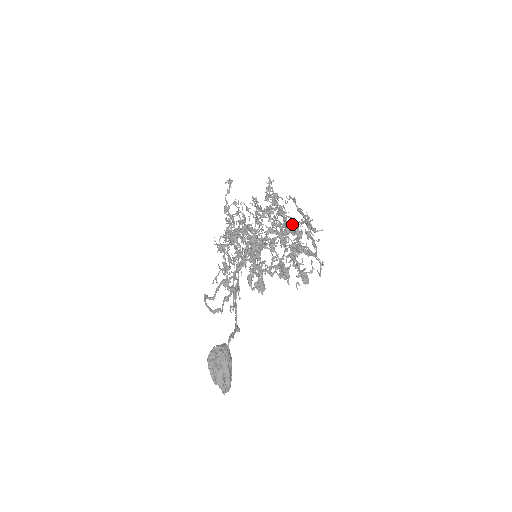
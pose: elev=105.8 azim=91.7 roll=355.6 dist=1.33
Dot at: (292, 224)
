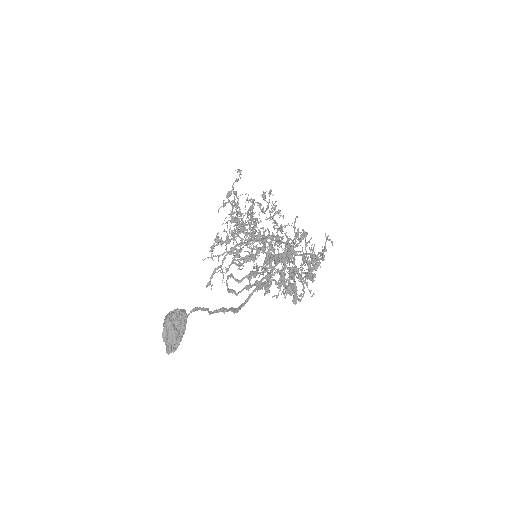
Dot at: occluded
